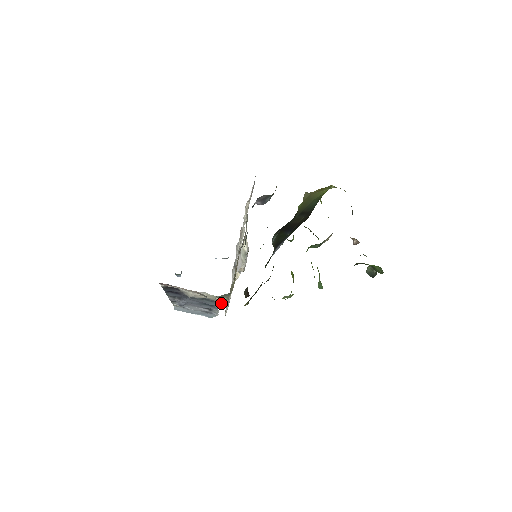
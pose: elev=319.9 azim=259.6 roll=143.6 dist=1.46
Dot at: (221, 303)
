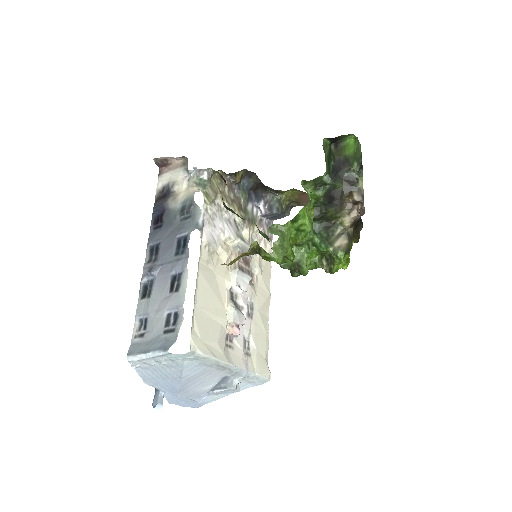
Dot at: (196, 223)
